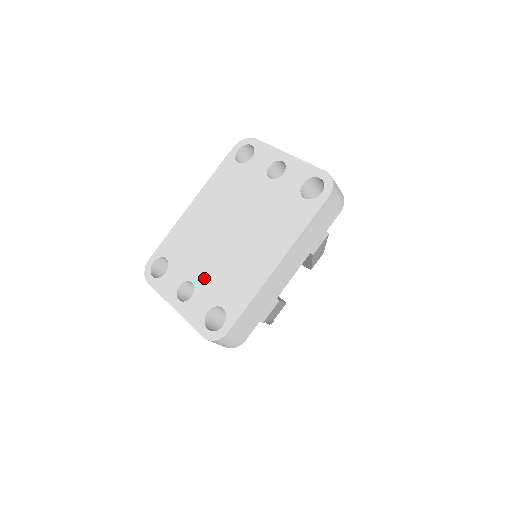
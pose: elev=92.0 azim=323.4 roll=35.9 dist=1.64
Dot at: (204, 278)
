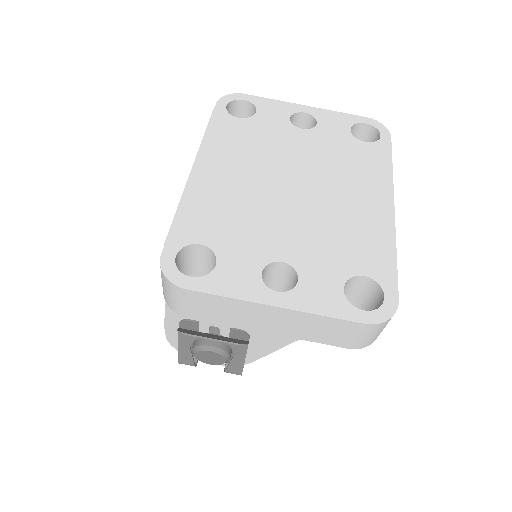
Dot at: (300, 250)
